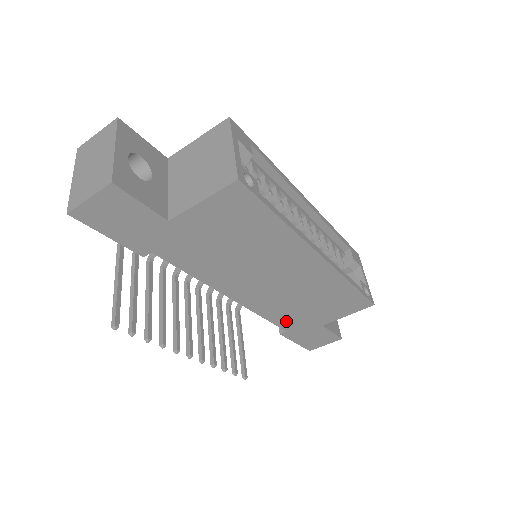
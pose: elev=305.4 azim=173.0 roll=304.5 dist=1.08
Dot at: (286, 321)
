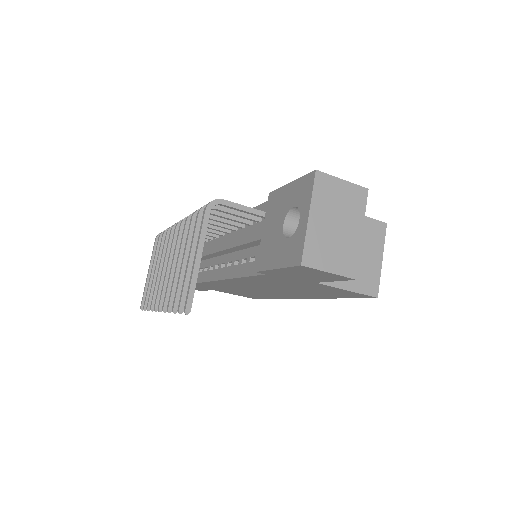
Dot at: (206, 285)
